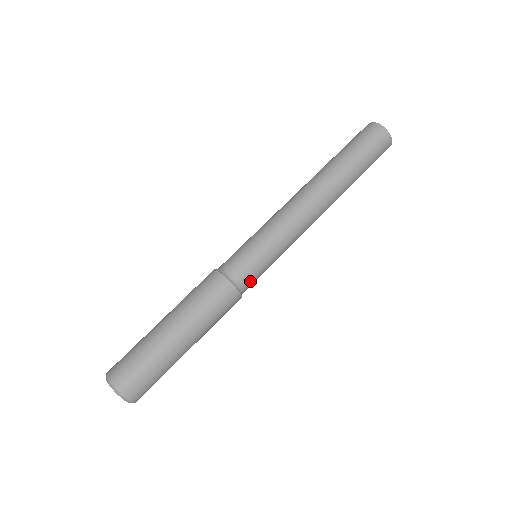
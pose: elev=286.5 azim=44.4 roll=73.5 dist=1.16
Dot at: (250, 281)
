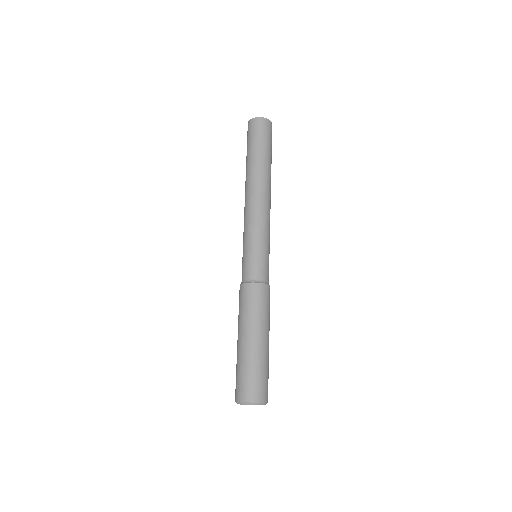
Dot at: (258, 271)
